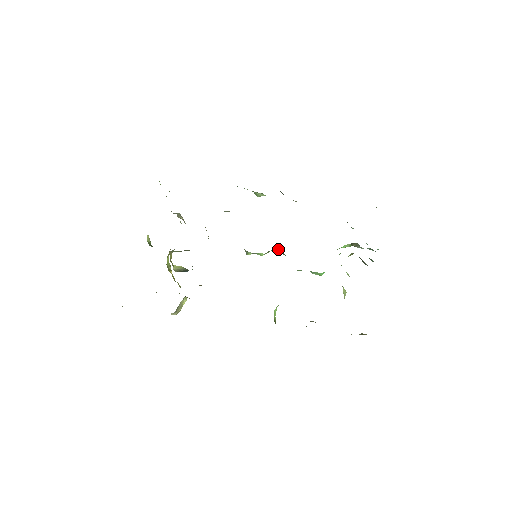
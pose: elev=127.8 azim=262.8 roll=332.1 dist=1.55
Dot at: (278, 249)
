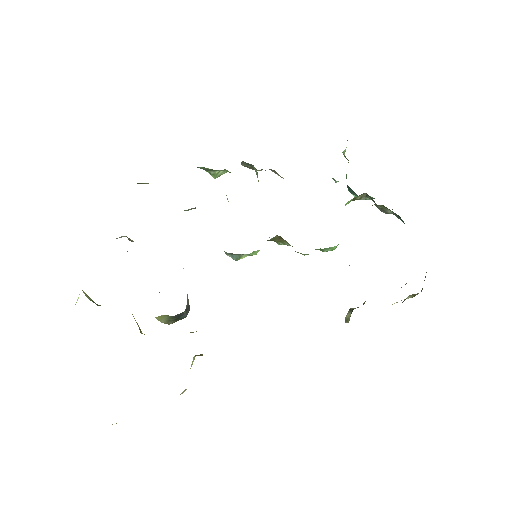
Dot at: (275, 237)
